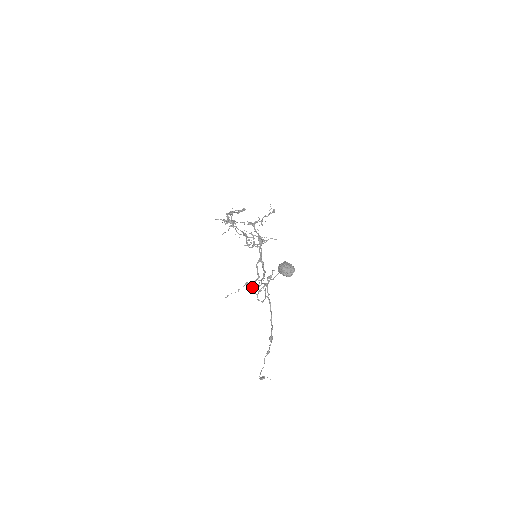
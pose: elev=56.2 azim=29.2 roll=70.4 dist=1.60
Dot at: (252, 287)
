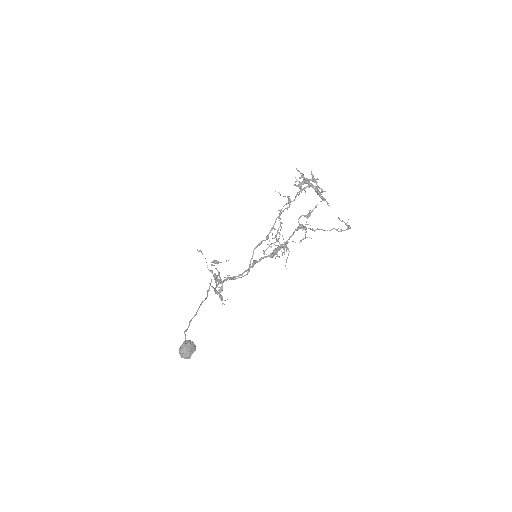
Dot at: (214, 276)
